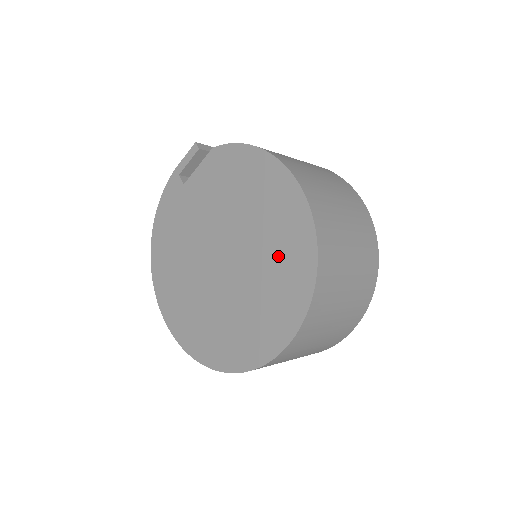
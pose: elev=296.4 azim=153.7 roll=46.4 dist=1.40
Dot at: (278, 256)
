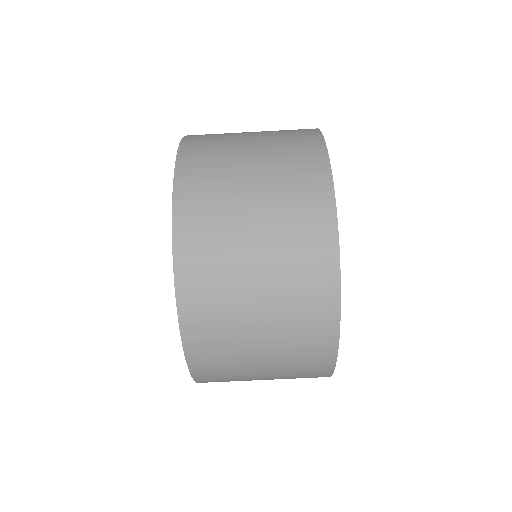
Dot at: occluded
